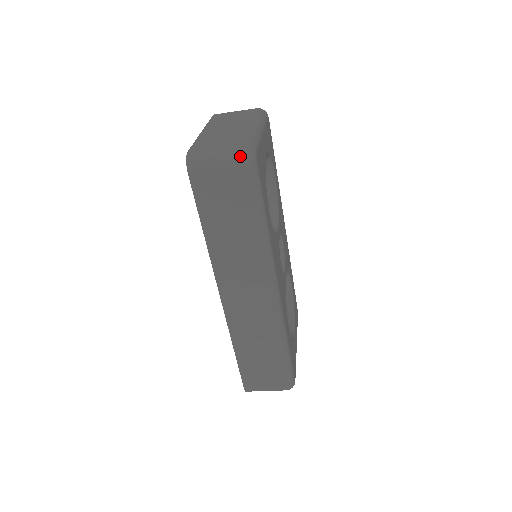
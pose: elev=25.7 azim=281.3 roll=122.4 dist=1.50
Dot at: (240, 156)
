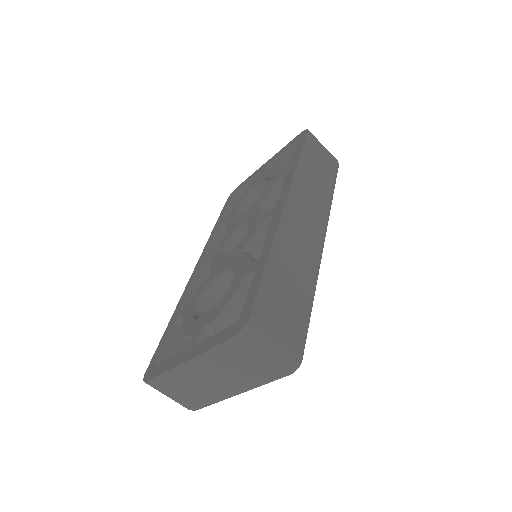
Dot at: occluded
